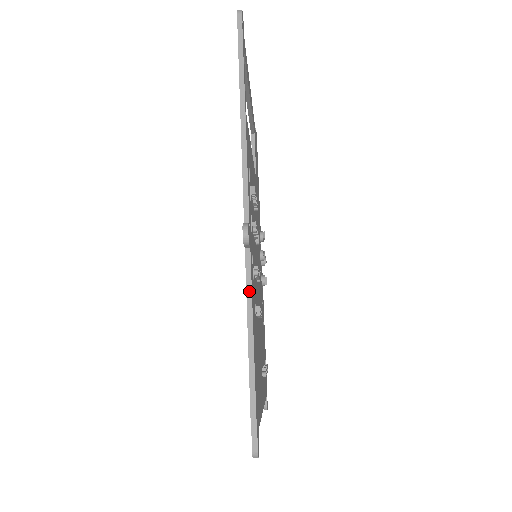
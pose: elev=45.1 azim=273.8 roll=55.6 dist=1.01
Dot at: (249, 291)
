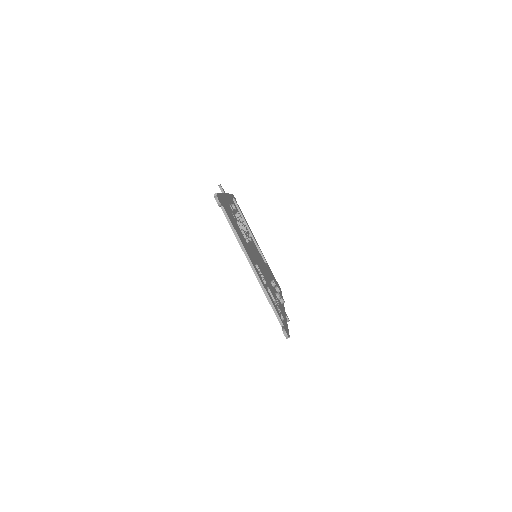
Dot at: occluded
